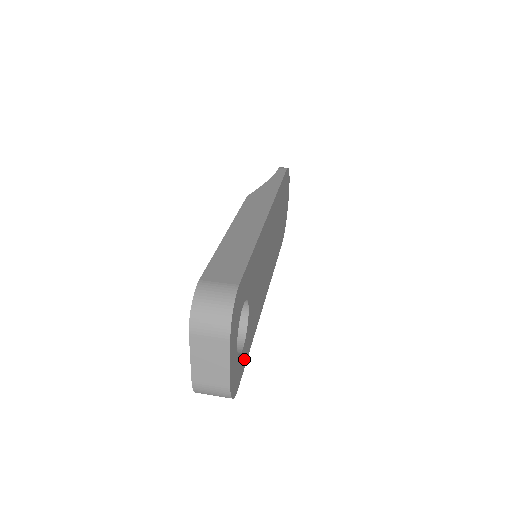
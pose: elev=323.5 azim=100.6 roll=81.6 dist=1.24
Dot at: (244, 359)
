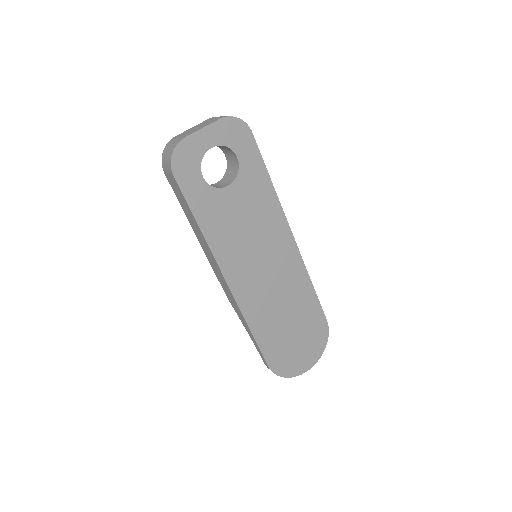
Dot at: (192, 192)
